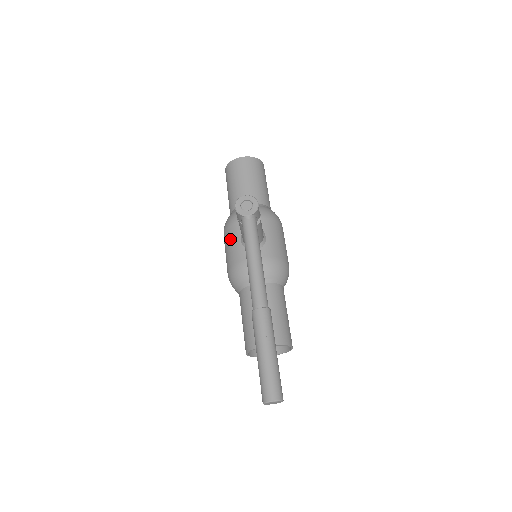
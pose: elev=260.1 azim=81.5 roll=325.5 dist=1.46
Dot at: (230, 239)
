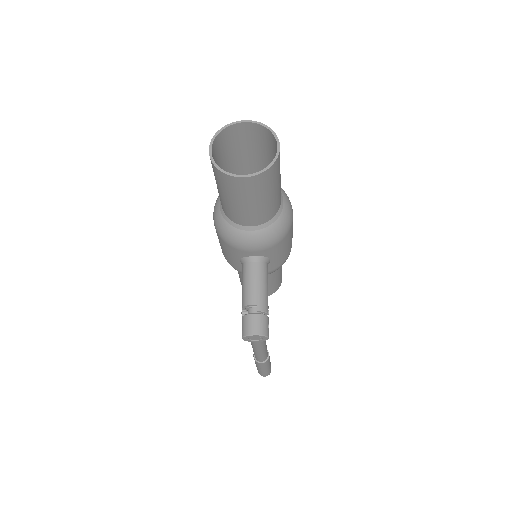
Dot at: (225, 249)
